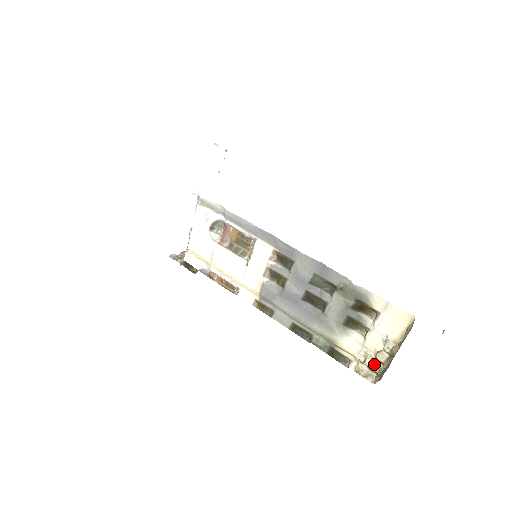
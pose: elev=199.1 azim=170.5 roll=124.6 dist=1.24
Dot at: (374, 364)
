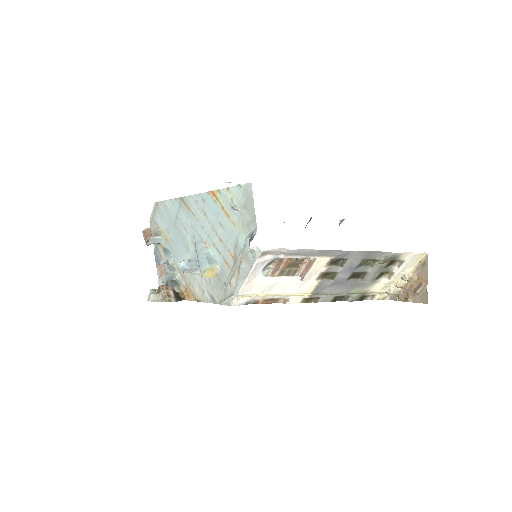
Dot at: (396, 291)
